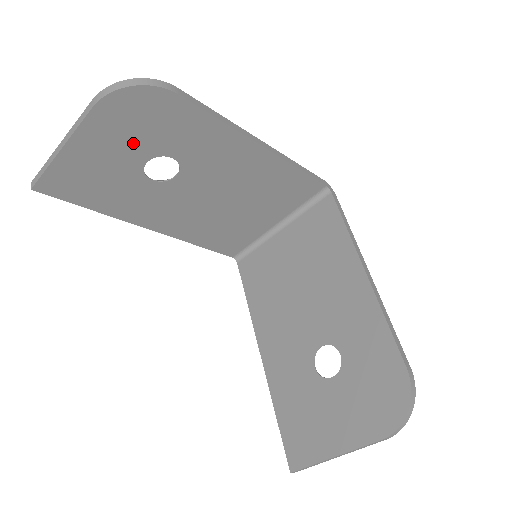
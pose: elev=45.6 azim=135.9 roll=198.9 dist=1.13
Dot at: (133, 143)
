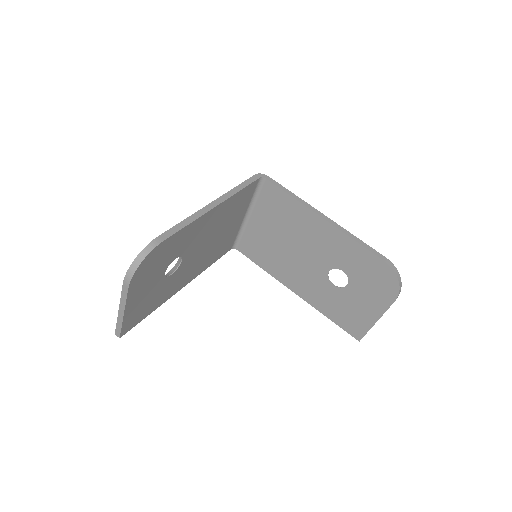
Dot at: (154, 276)
